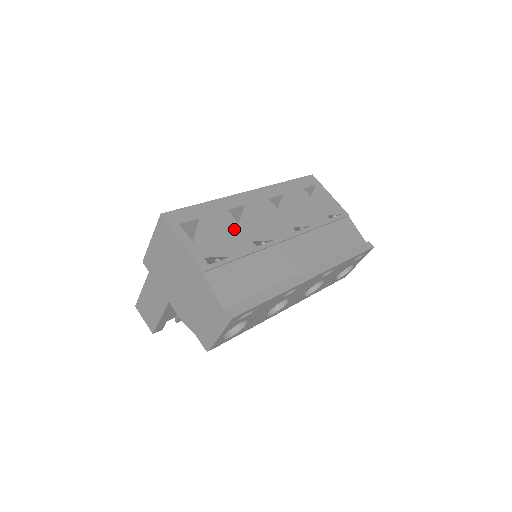
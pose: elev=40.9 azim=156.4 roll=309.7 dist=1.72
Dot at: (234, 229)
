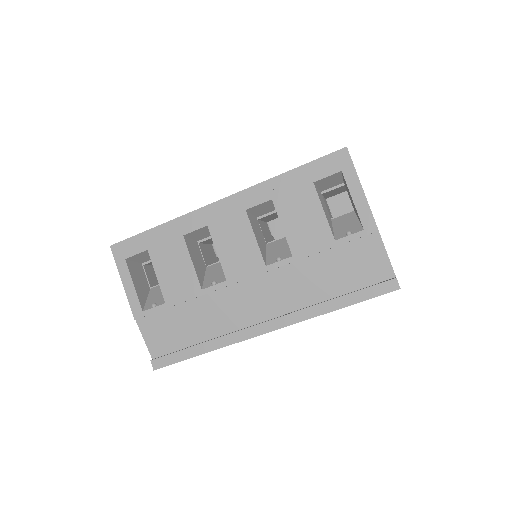
Dot at: (182, 264)
